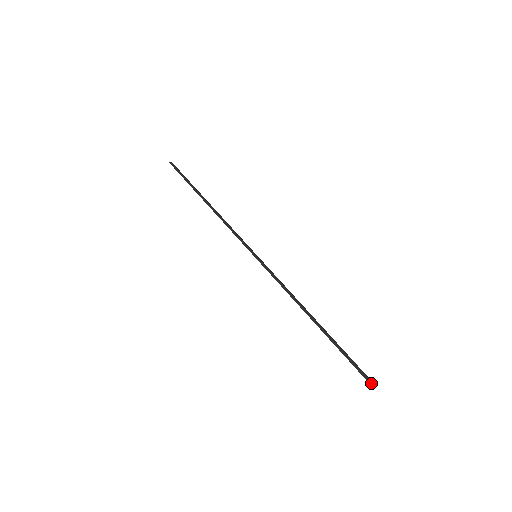
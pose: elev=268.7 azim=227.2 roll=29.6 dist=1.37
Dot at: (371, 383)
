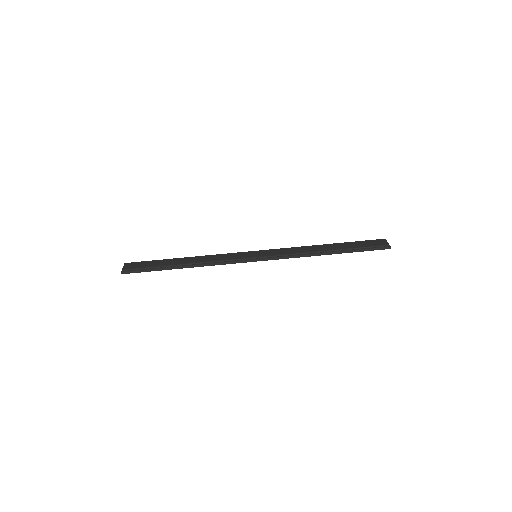
Dot at: (385, 241)
